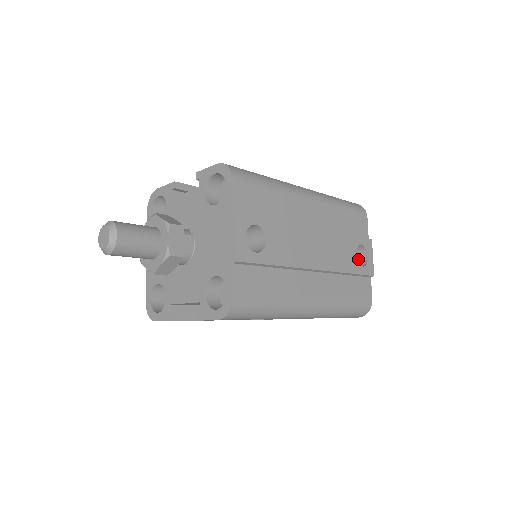
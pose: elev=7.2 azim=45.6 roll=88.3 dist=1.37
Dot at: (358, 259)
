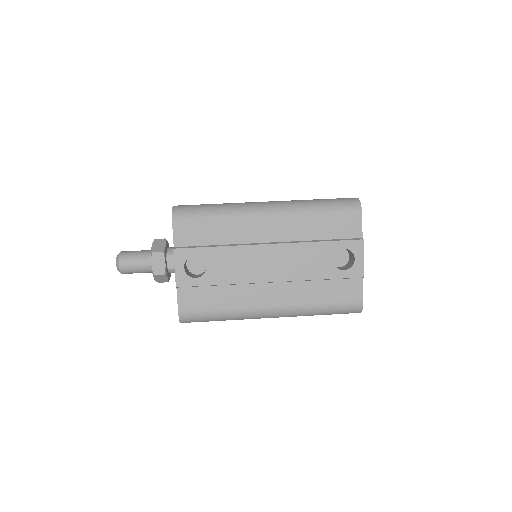
Dot at: (351, 259)
